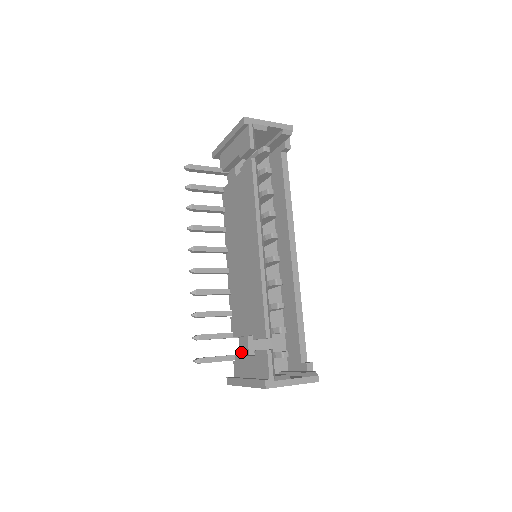
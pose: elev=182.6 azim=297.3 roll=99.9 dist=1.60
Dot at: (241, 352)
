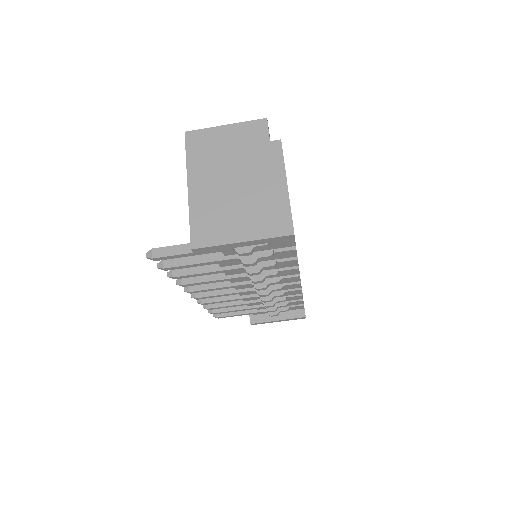
Dot at: occluded
